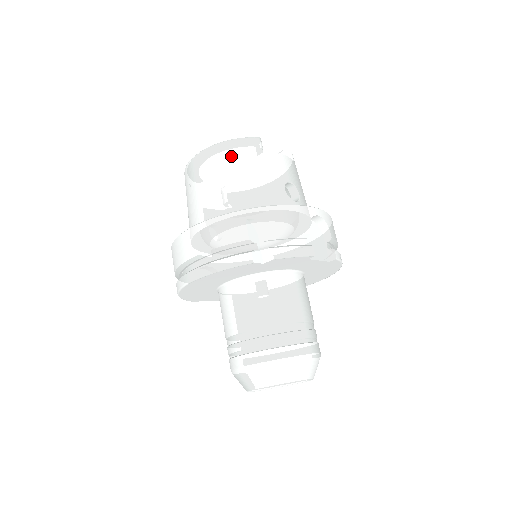
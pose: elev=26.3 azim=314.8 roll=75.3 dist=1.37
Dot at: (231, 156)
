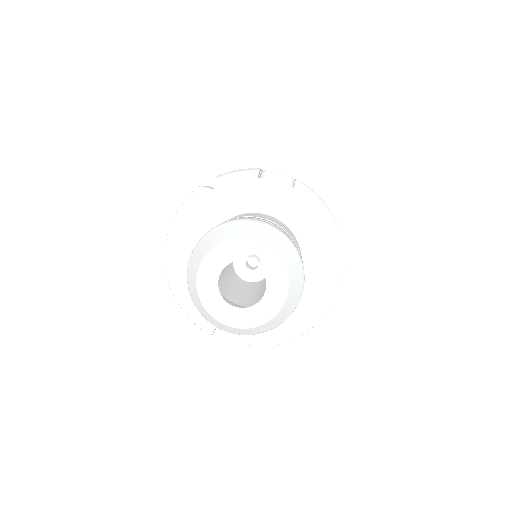
Dot at: occluded
